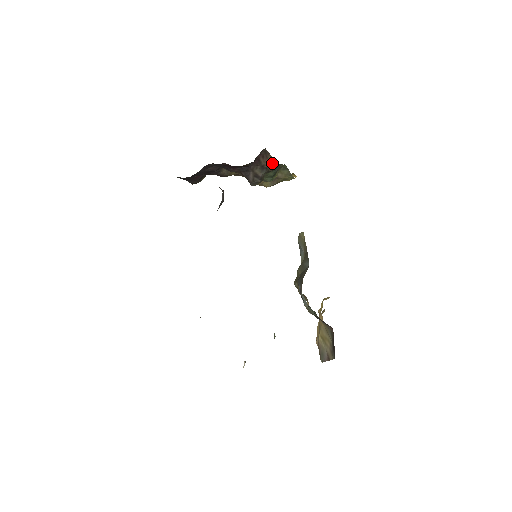
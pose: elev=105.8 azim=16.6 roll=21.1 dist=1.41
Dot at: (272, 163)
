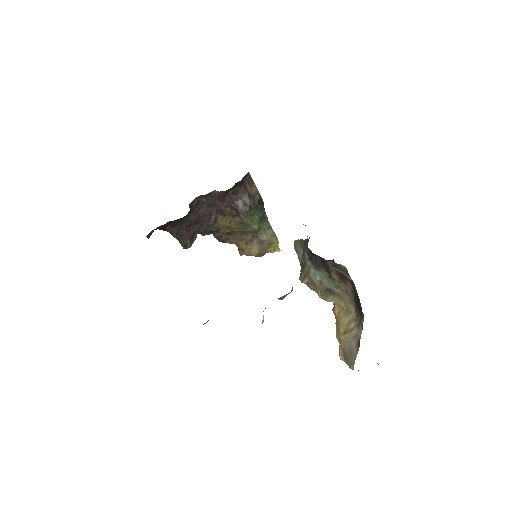
Dot at: (257, 194)
